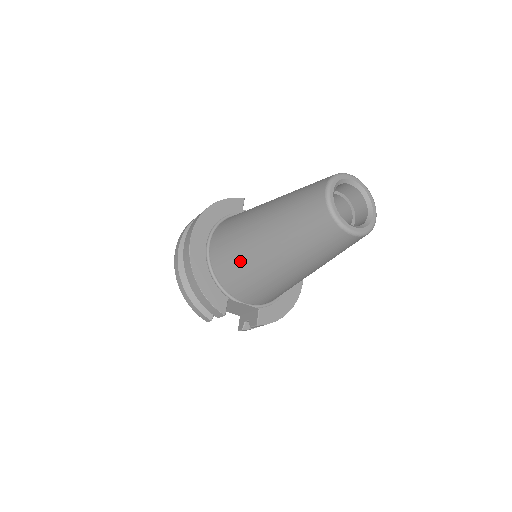
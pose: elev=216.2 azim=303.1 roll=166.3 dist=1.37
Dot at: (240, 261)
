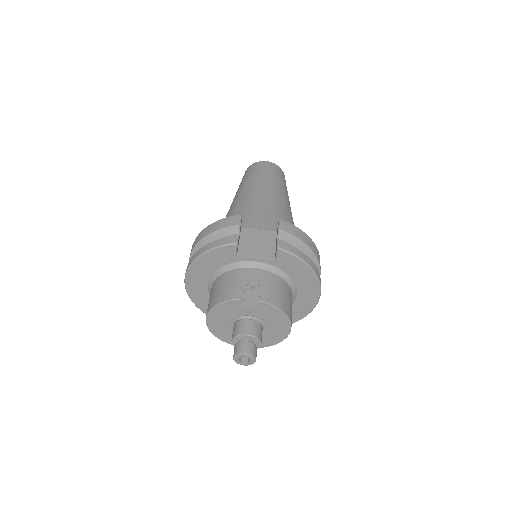
Dot at: (230, 215)
